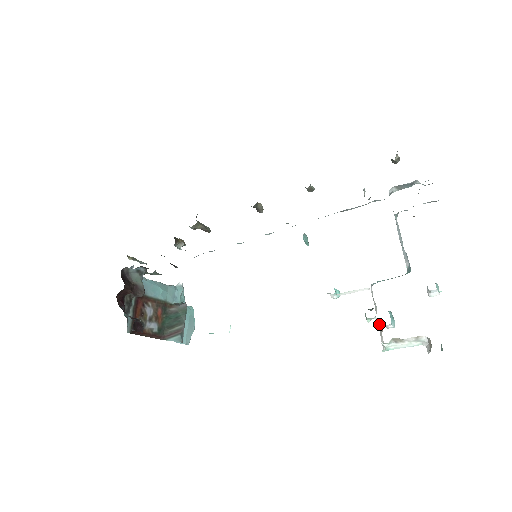
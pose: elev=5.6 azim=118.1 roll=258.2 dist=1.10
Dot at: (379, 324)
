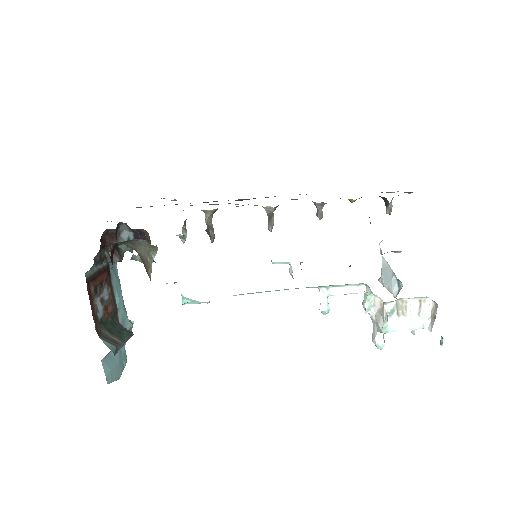
Dot at: (376, 312)
